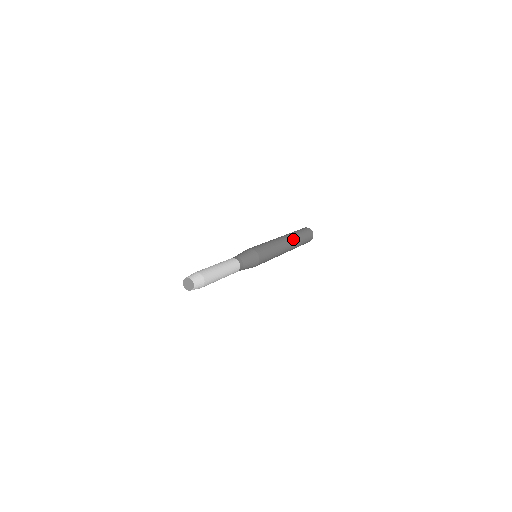
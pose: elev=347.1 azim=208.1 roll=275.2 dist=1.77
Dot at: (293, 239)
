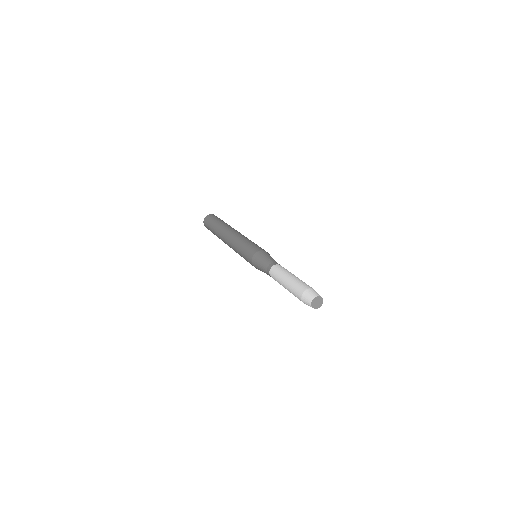
Dot at: occluded
